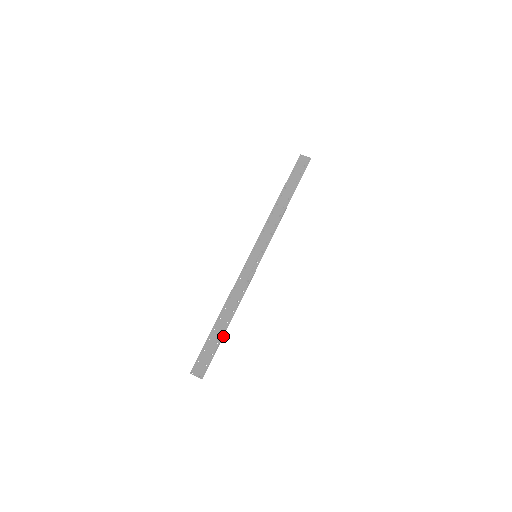
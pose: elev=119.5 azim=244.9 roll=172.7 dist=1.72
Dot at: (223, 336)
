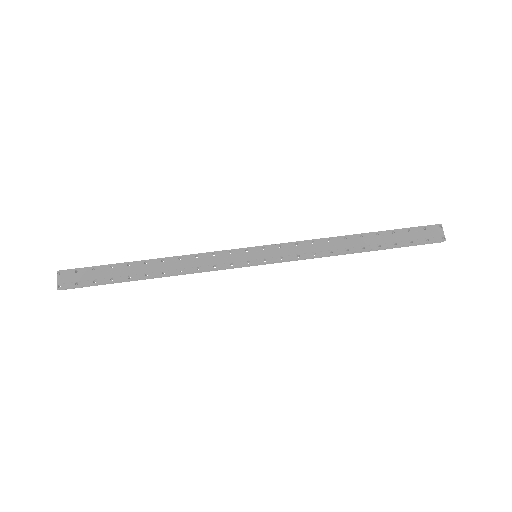
Dot at: (126, 281)
